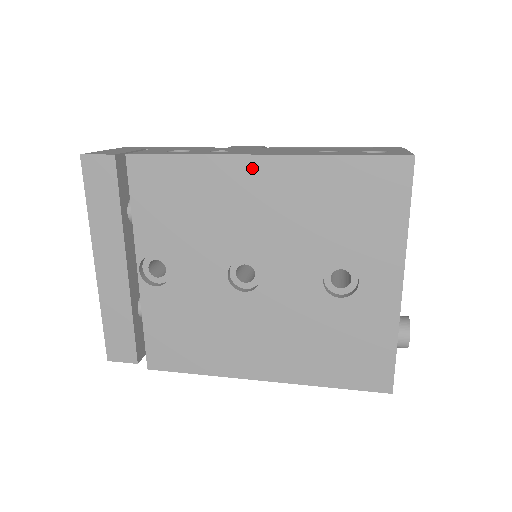
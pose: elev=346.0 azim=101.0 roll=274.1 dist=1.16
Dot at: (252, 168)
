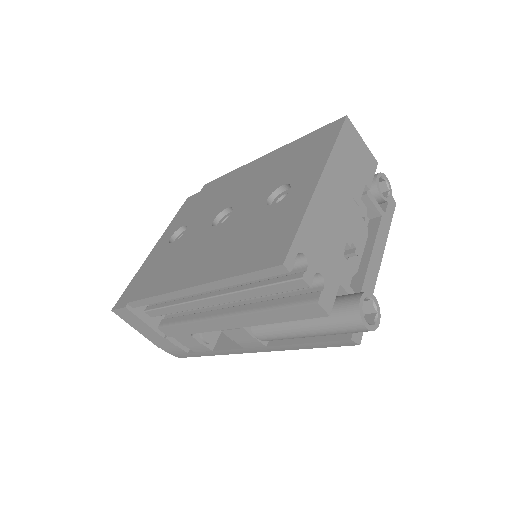
Dot at: (258, 162)
